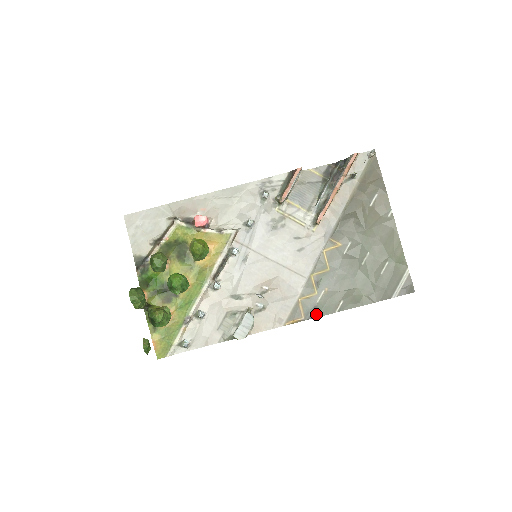
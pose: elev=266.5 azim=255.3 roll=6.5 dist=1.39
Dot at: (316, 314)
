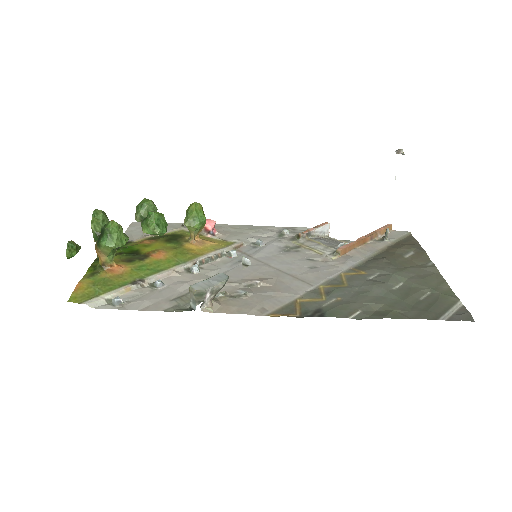
Dot at: (318, 314)
